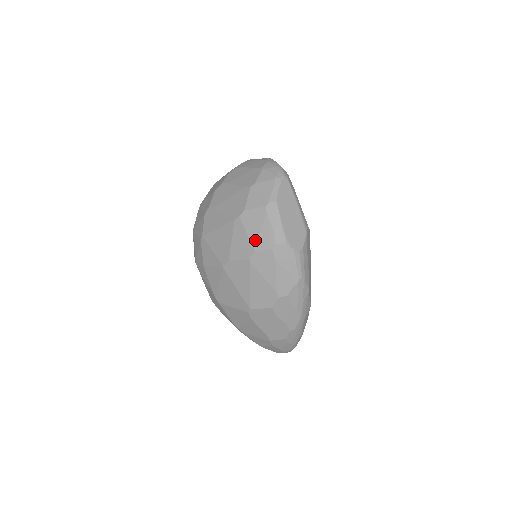
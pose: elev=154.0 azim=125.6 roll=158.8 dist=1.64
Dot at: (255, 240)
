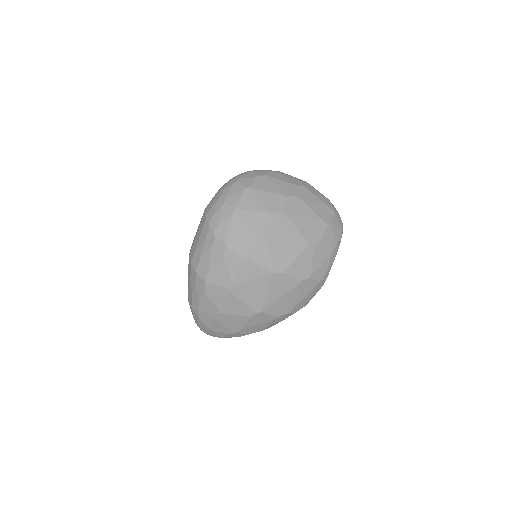
Dot at: (315, 269)
